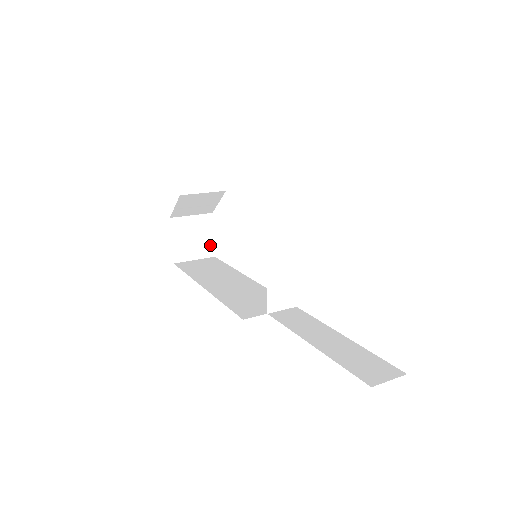
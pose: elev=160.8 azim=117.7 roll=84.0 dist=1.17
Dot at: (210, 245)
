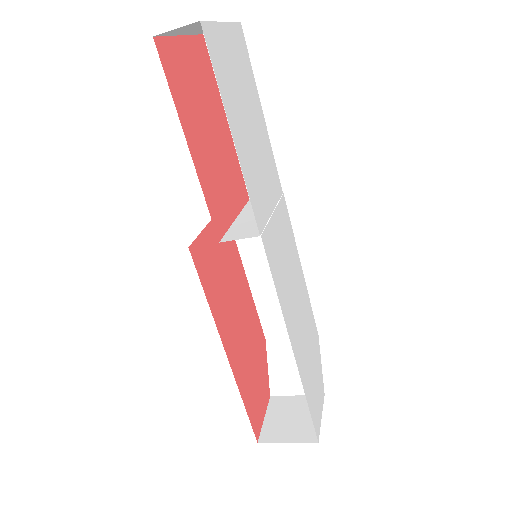
Dot at: (314, 428)
